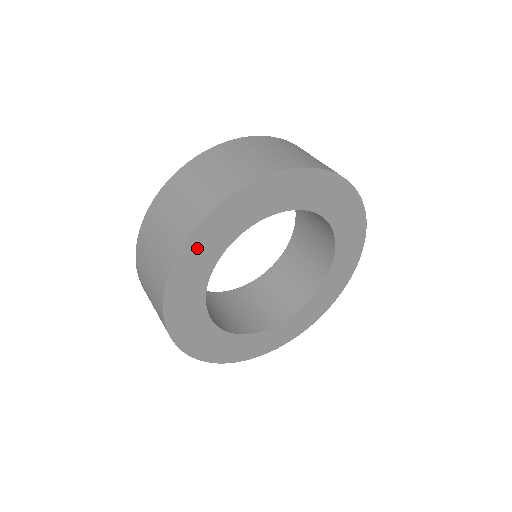
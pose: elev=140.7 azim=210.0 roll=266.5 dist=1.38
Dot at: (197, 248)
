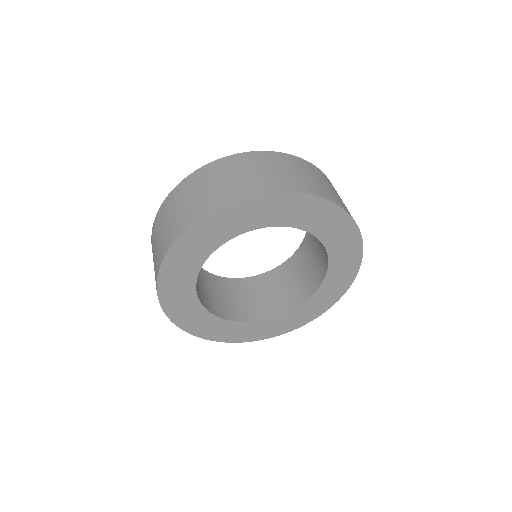
Dot at: (179, 313)
